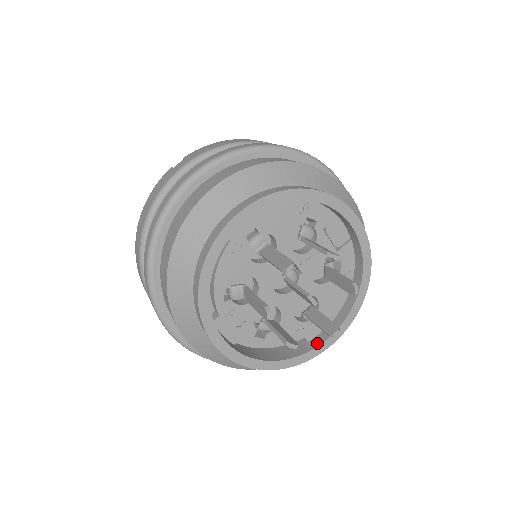
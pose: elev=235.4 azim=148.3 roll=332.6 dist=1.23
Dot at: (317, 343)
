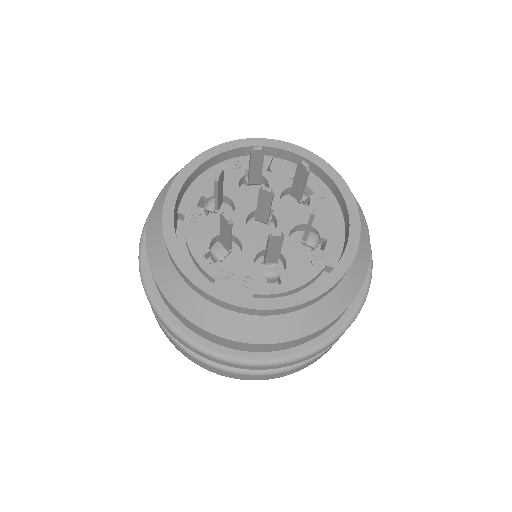
Dot at: (340, 259)
